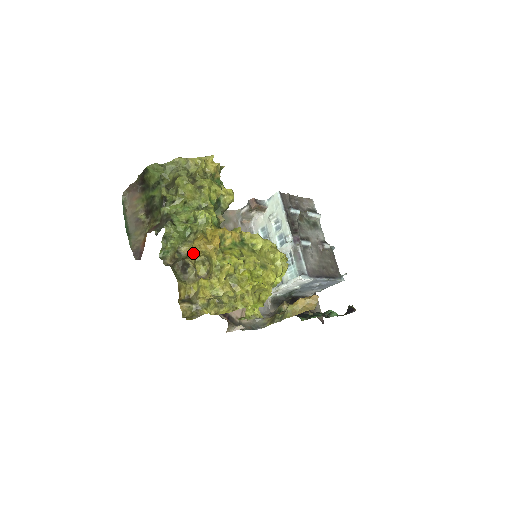
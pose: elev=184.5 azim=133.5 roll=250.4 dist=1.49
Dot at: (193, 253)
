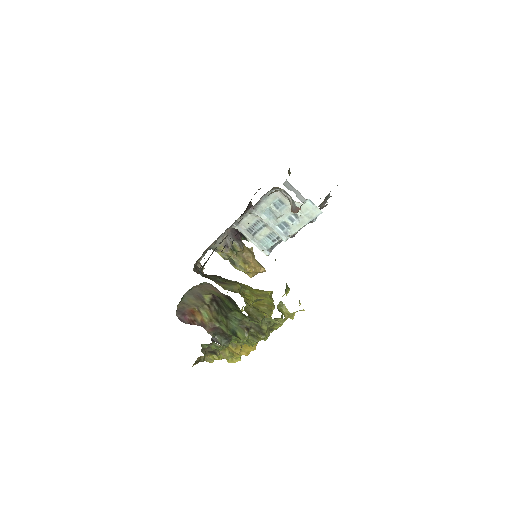
Dot at: occluded
